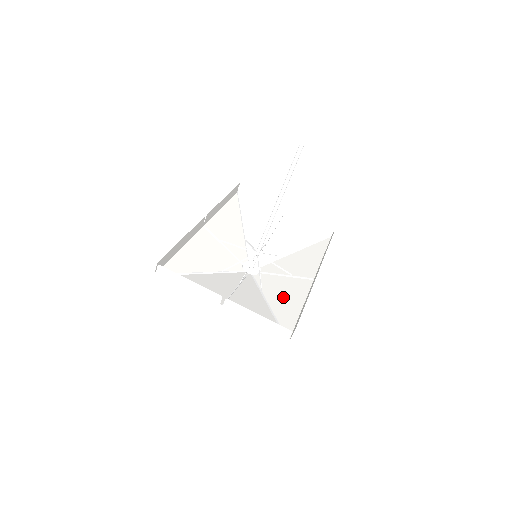
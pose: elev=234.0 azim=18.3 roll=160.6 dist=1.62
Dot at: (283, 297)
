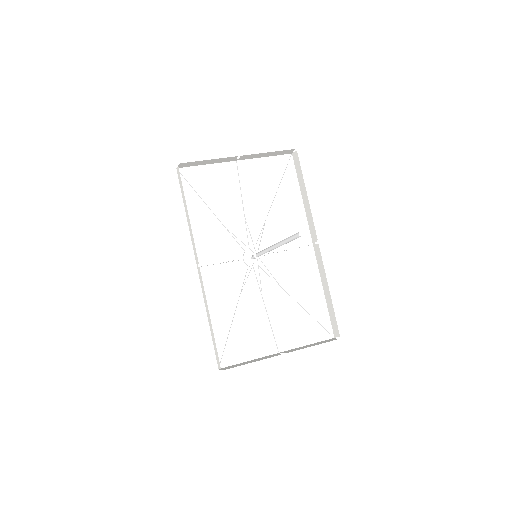
Dot at: (301, 283)
